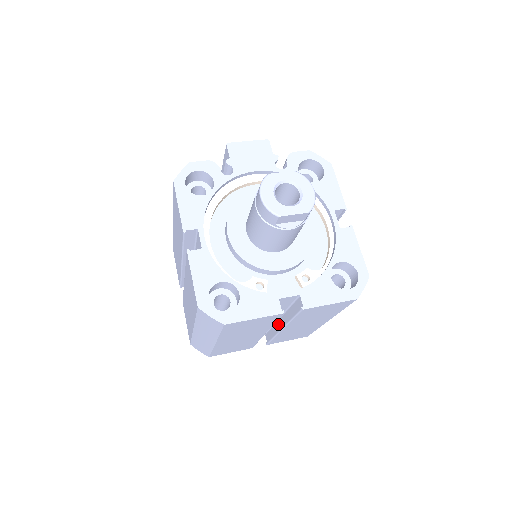
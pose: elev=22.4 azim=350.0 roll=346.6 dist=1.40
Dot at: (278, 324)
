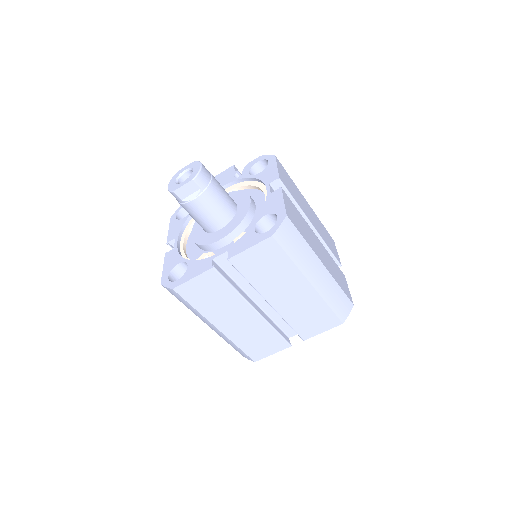
Dot at: occluded
